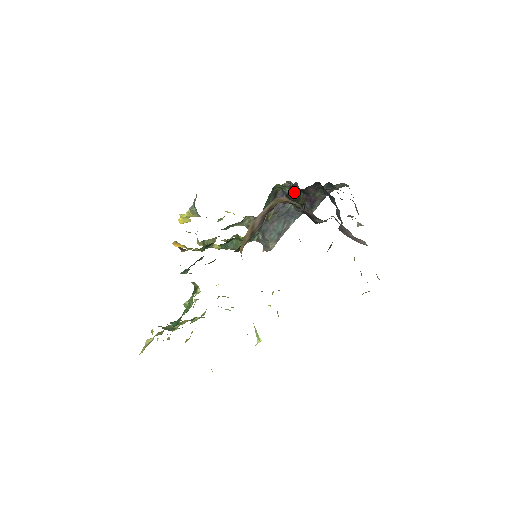
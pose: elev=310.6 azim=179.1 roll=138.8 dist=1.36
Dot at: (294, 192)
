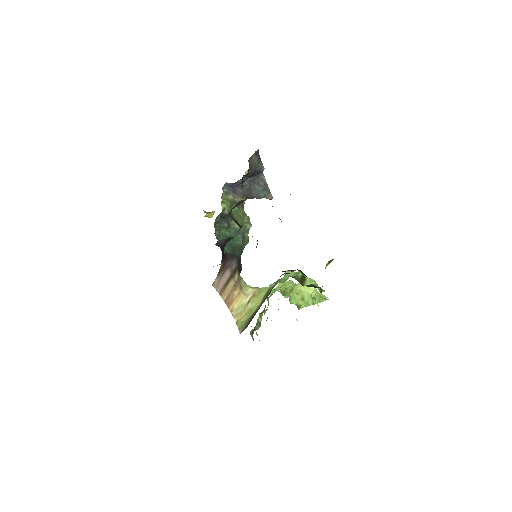
Dot at: (223, 241)
